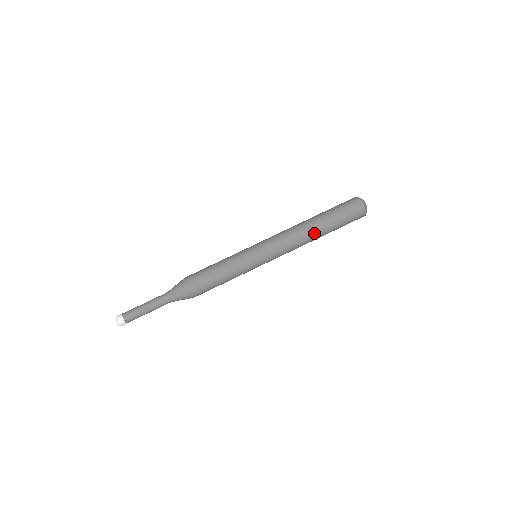
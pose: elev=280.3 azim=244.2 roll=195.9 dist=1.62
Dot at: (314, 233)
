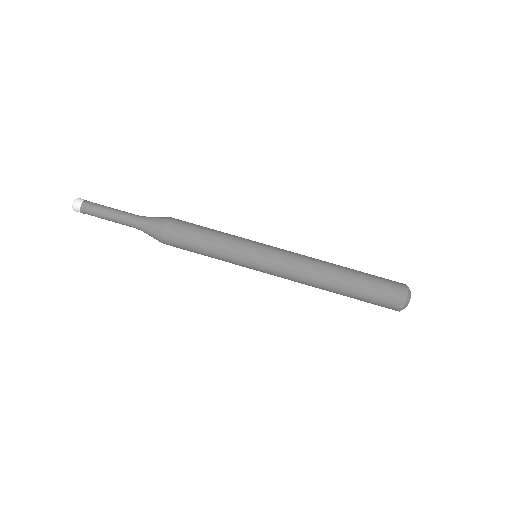
Dot at: (330, 286)
